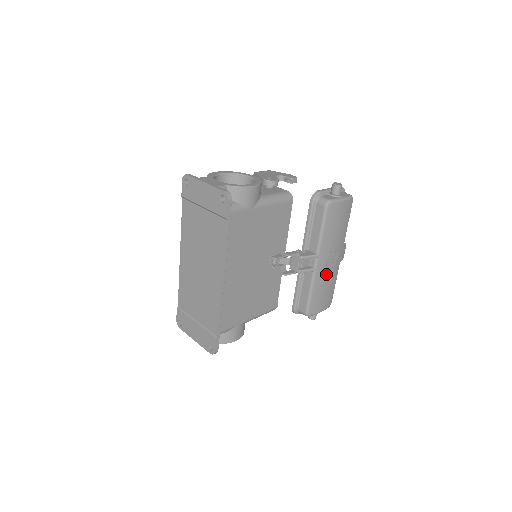
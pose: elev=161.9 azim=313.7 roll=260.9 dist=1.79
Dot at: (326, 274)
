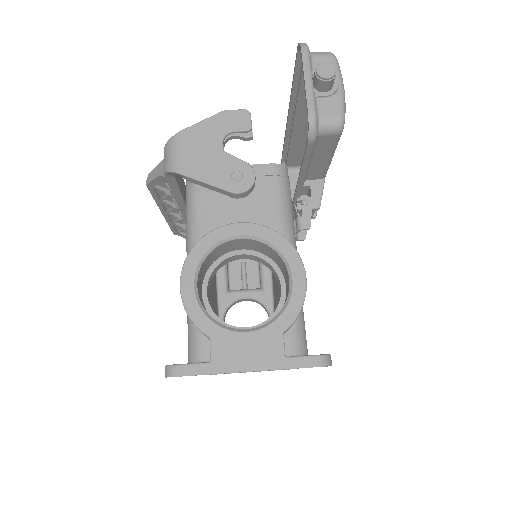
Dot at: occluded
